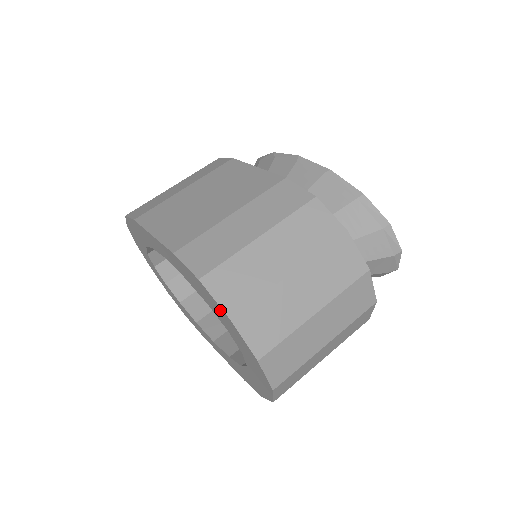
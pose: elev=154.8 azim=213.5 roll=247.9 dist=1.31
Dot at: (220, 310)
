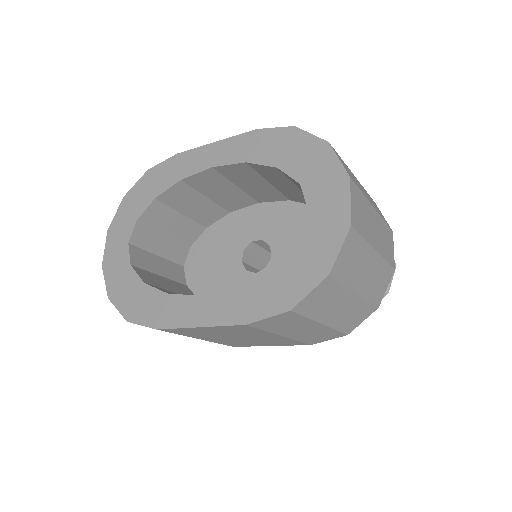
Dot at: (312, 145)
